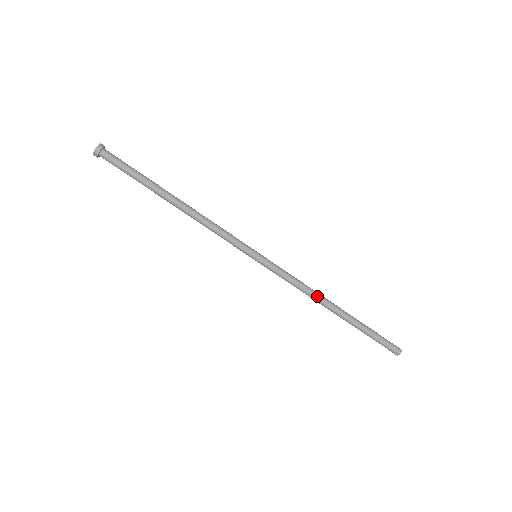
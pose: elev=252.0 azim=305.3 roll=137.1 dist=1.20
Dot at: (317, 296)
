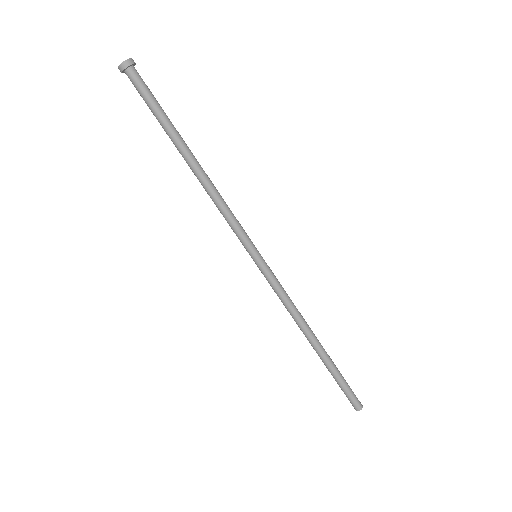
Dot at: (301, 323)
